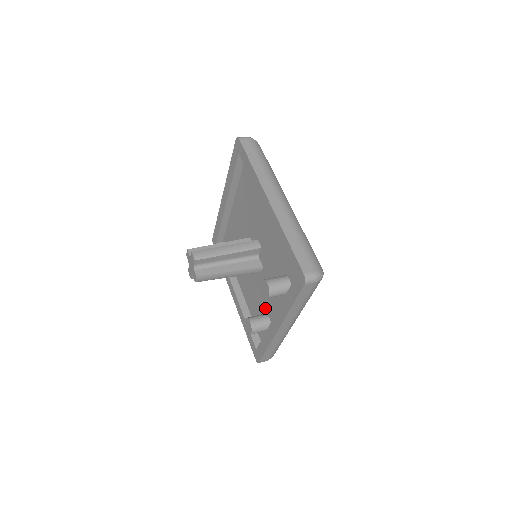
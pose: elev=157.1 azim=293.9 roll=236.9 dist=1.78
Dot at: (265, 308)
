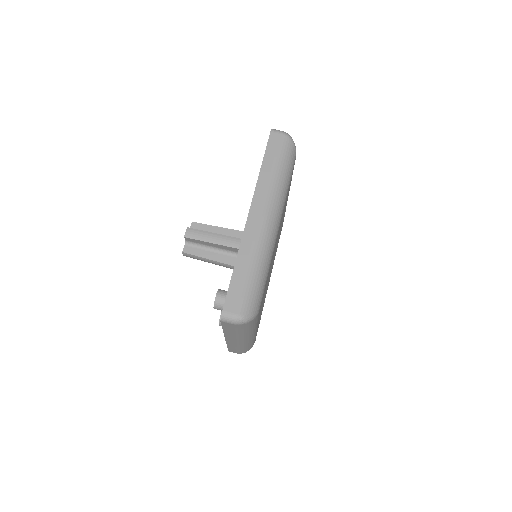
Dot at: occluded
